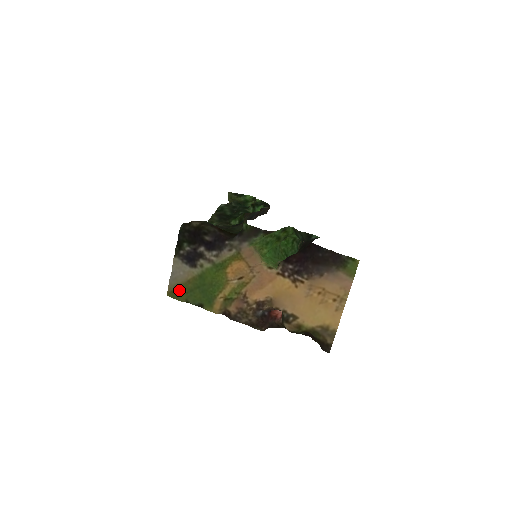
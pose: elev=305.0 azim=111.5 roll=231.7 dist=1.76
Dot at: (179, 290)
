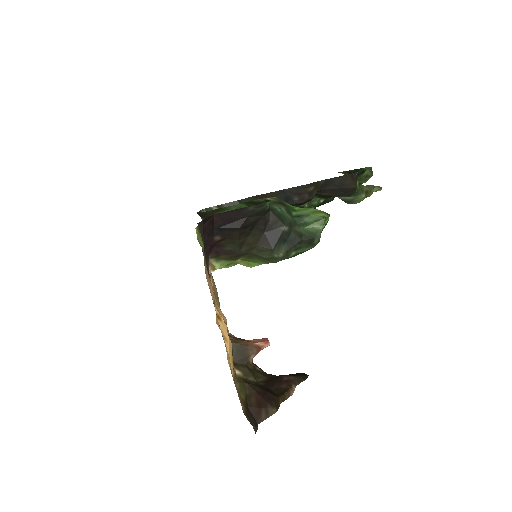
Dot at: occluded
